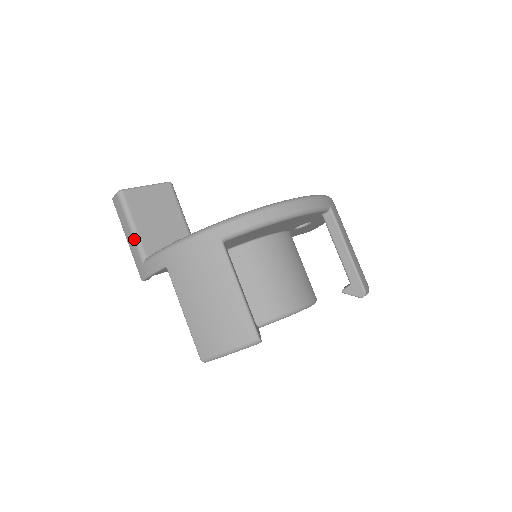
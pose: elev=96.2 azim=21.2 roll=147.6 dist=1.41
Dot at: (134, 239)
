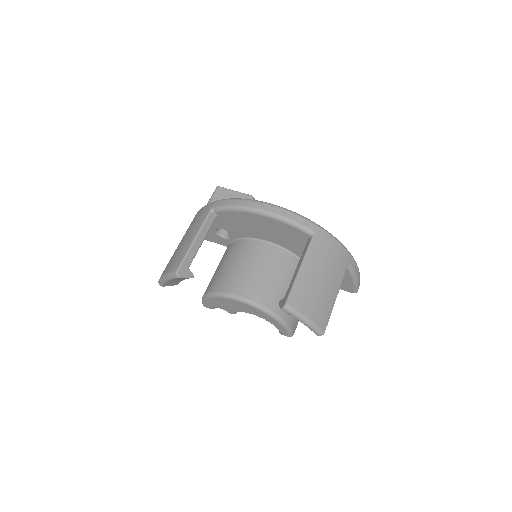
Dot at: occluded
